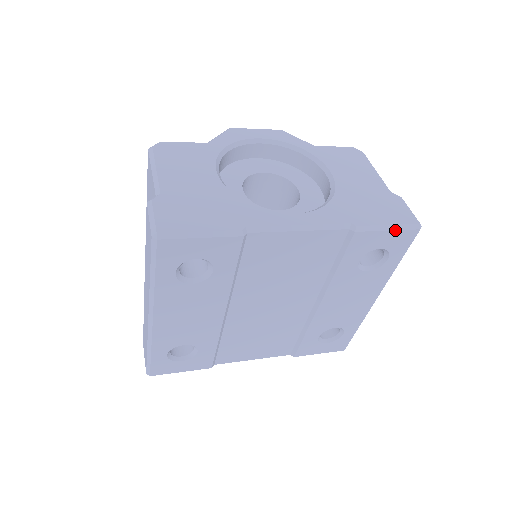
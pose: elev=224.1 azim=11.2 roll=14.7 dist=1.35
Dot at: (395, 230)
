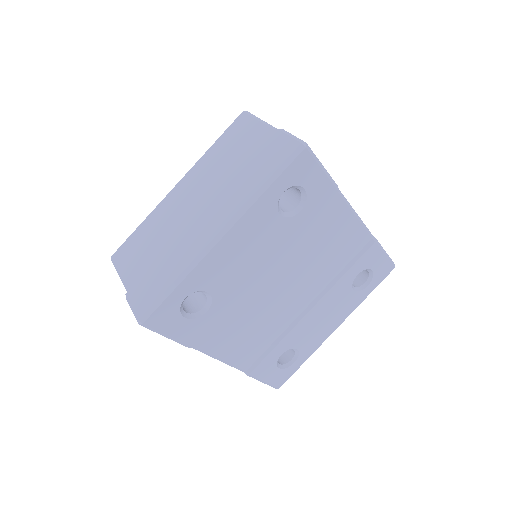
Dot at: (387, 258)
